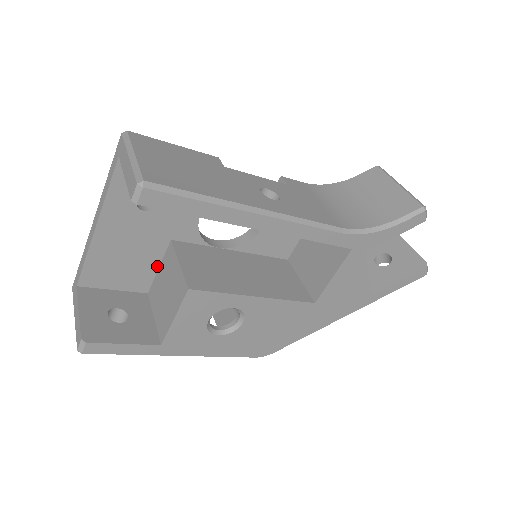
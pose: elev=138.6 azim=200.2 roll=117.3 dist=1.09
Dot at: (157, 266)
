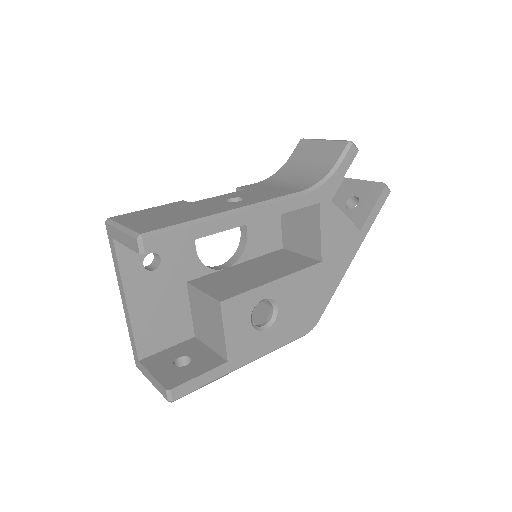
Dot at: (189, 310)
